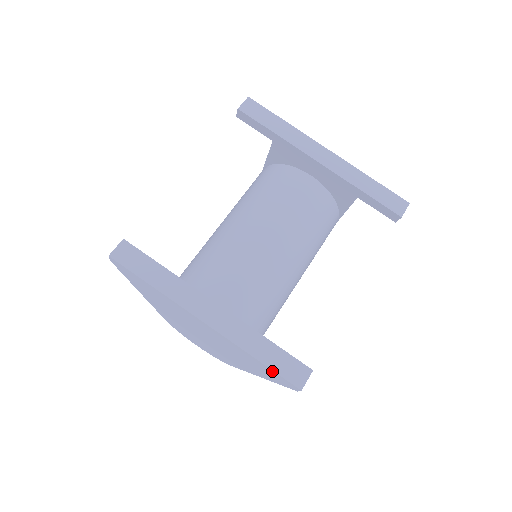
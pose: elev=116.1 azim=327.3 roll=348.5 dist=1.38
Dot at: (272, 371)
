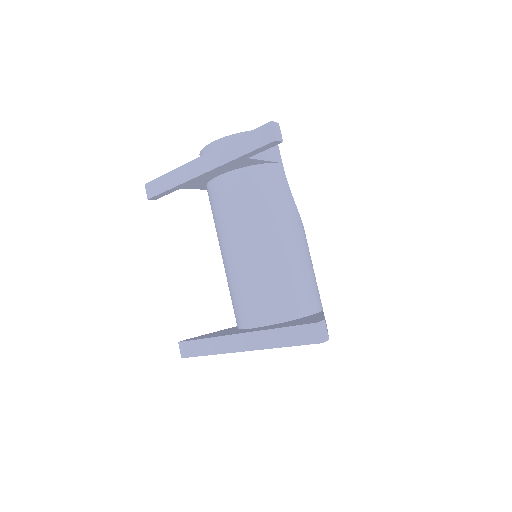
Dot at: (299, 345)
